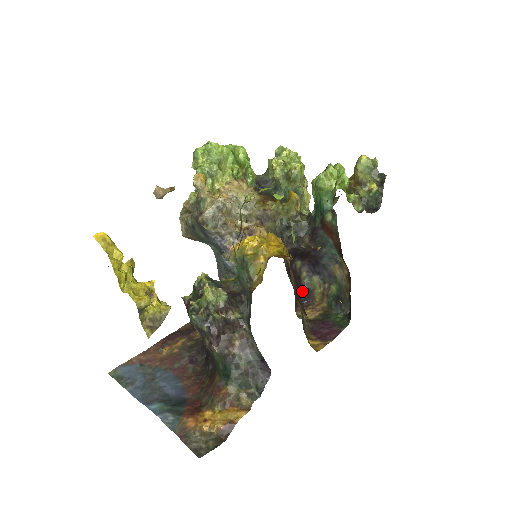
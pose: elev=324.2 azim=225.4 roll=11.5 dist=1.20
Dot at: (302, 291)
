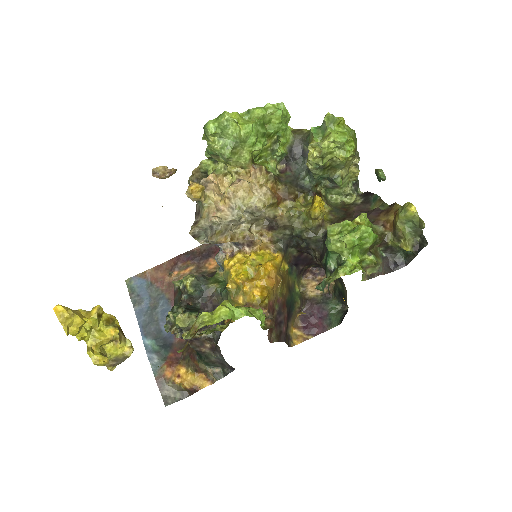
Dot at: (314, 264)
